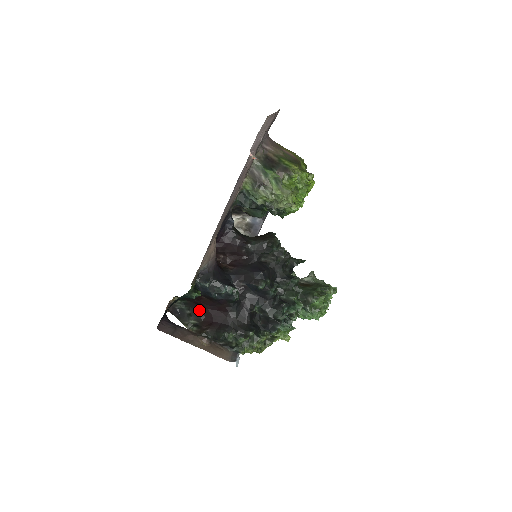
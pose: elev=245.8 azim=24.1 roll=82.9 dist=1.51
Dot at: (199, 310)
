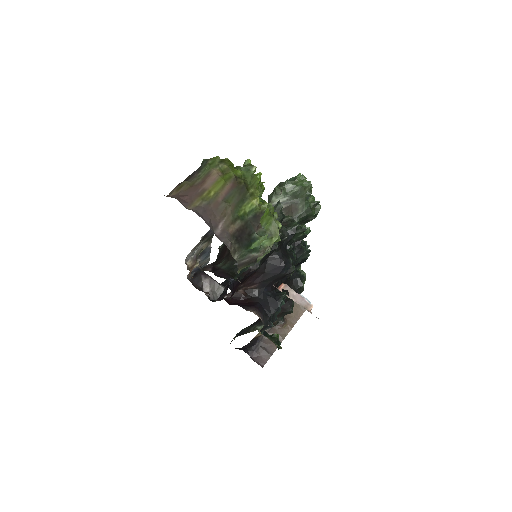
Dot at: (257, 321)
